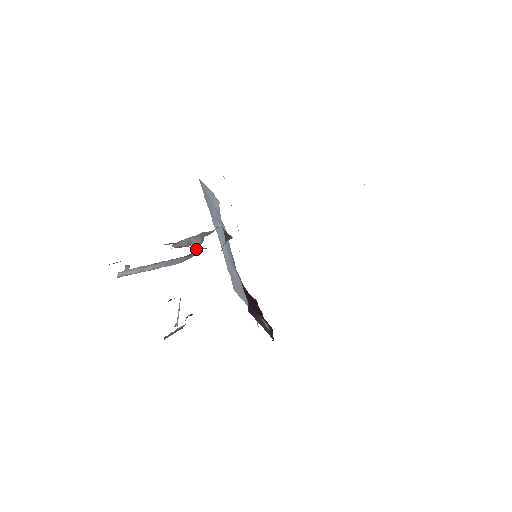
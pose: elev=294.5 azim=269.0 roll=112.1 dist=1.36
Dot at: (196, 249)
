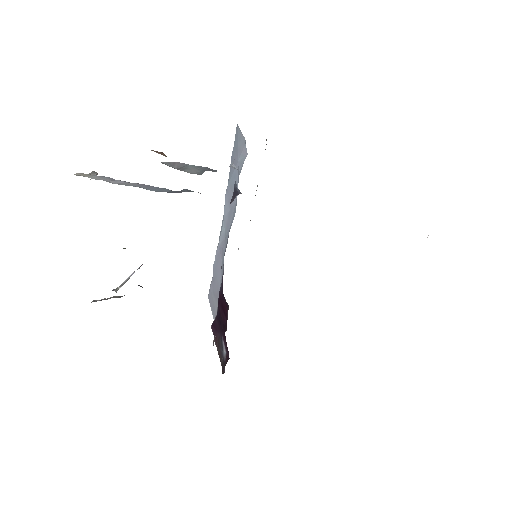
Dot at: occluded
